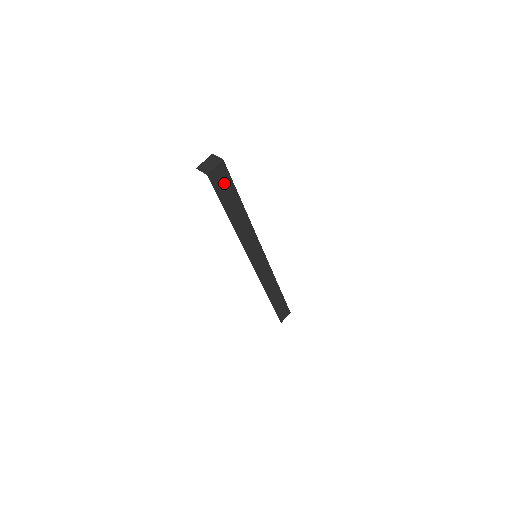
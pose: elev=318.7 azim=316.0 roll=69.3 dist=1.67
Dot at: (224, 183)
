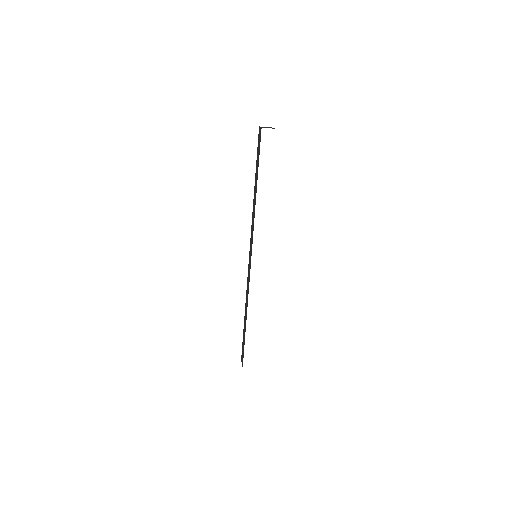
Dot at: occluded
